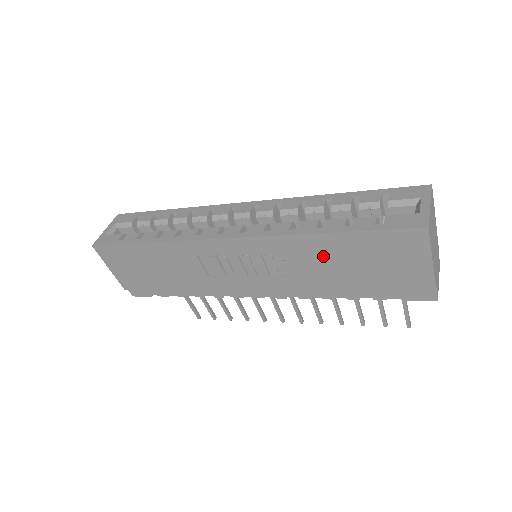
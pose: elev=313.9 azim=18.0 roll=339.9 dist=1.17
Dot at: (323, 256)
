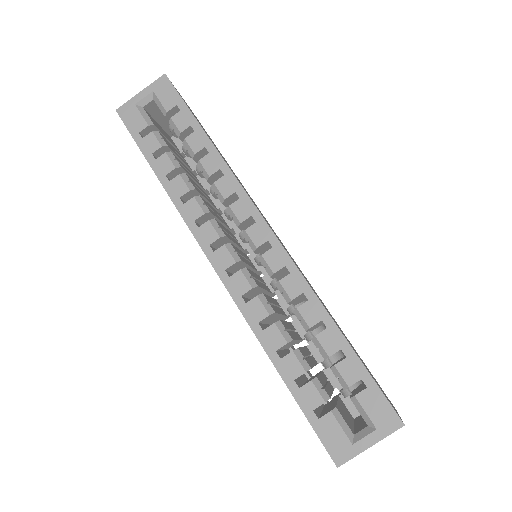
Dot at: occluded
